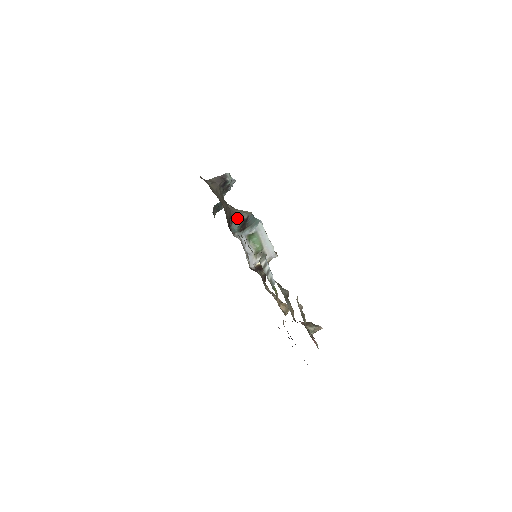
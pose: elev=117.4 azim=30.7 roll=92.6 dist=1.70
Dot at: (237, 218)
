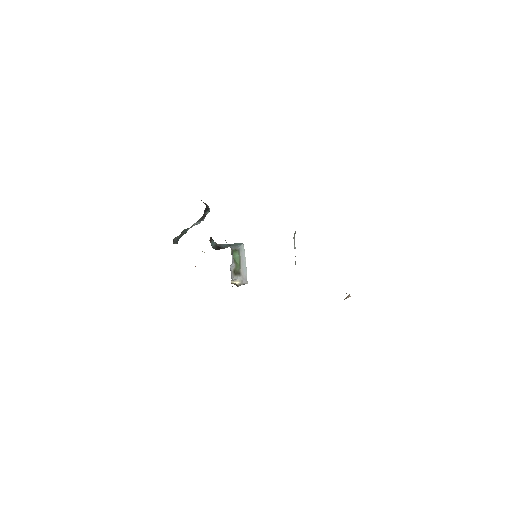
Dot at: (213, 240)
